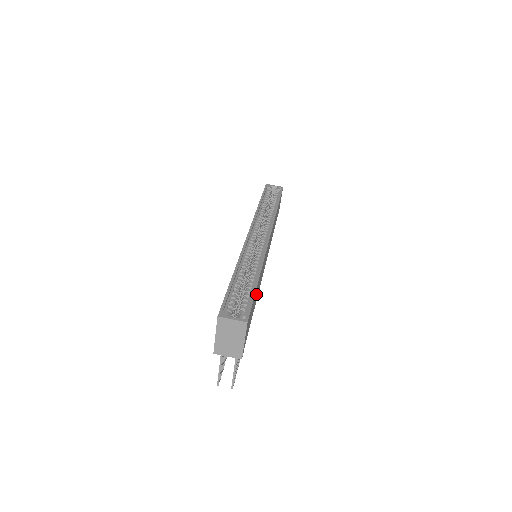
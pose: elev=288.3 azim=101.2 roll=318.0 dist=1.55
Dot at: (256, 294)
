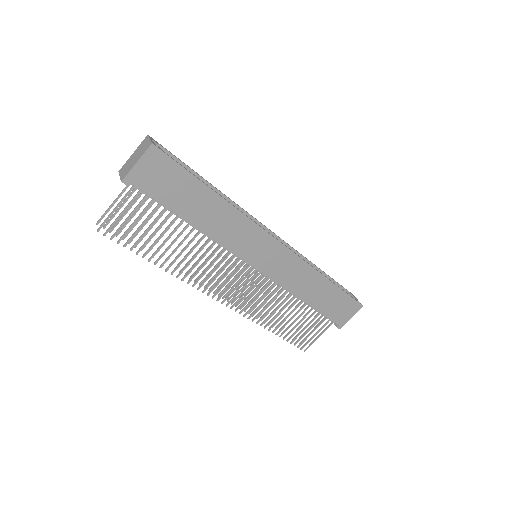
Dot at: (200, 203)
